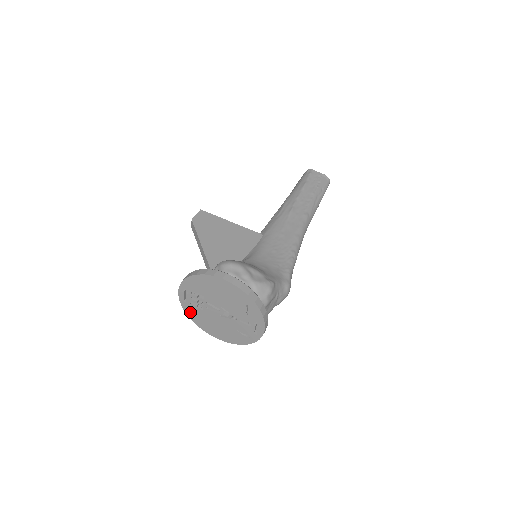
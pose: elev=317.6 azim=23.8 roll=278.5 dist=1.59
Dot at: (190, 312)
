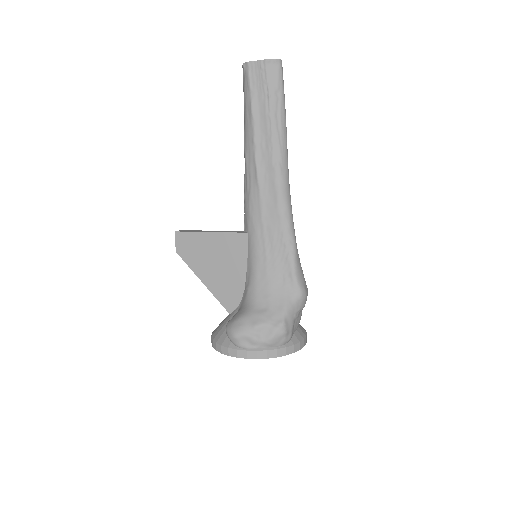
Dot at: occluded
